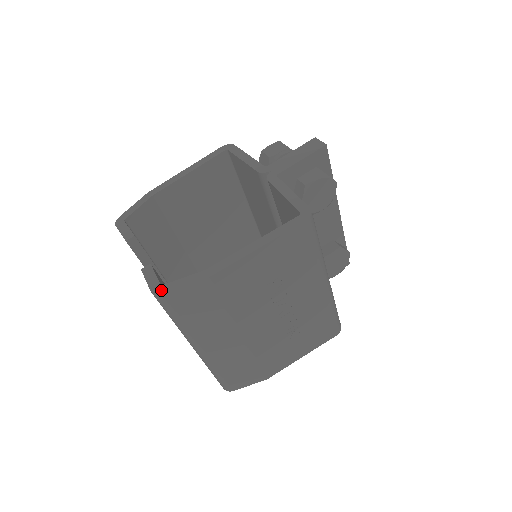
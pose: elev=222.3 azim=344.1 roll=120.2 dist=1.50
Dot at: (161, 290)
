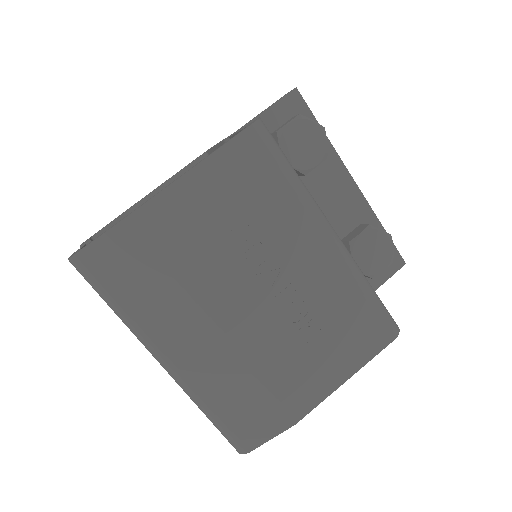
Dot at: (77, 252)
